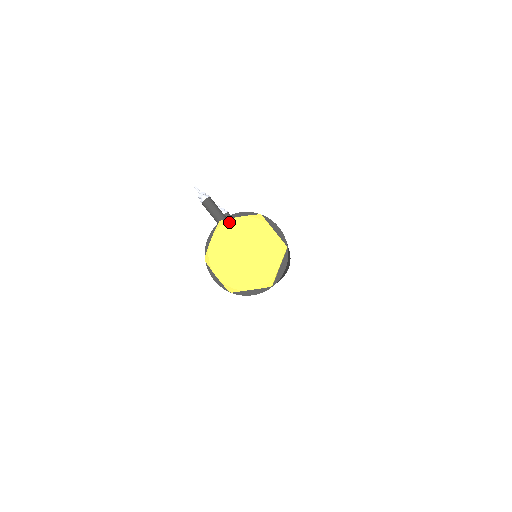
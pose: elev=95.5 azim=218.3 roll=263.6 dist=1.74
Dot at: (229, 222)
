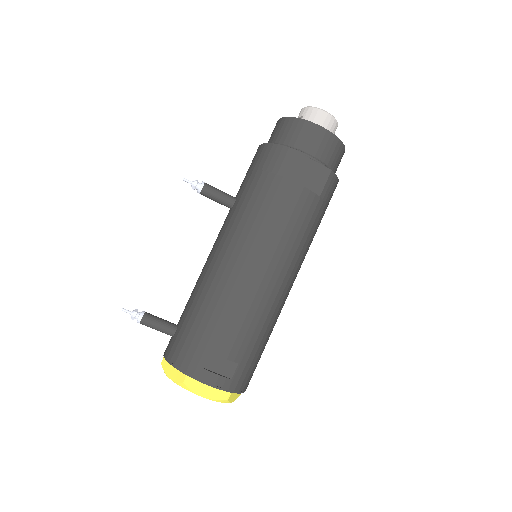
Dot at: (166, 374)
